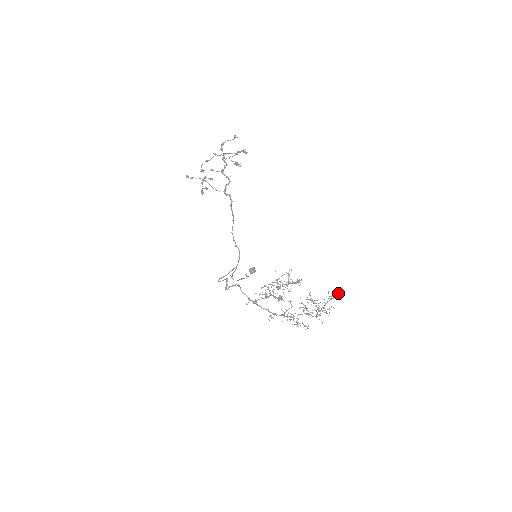
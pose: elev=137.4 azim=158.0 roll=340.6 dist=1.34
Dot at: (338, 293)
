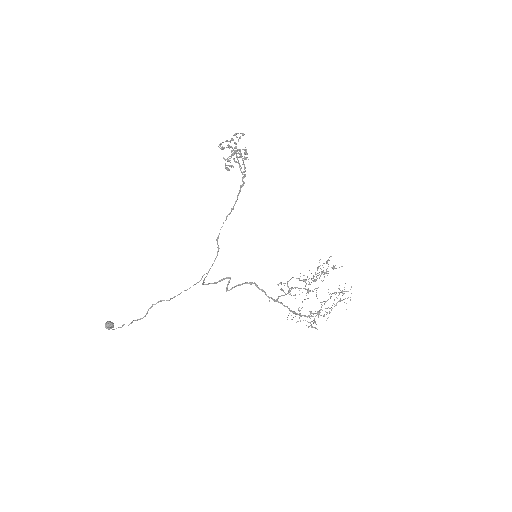
Dot at: occluded
